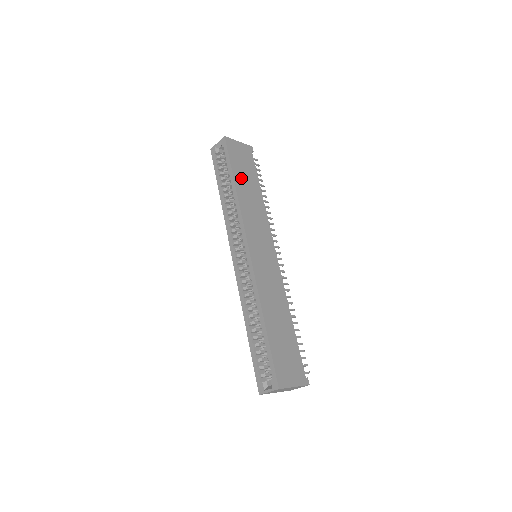
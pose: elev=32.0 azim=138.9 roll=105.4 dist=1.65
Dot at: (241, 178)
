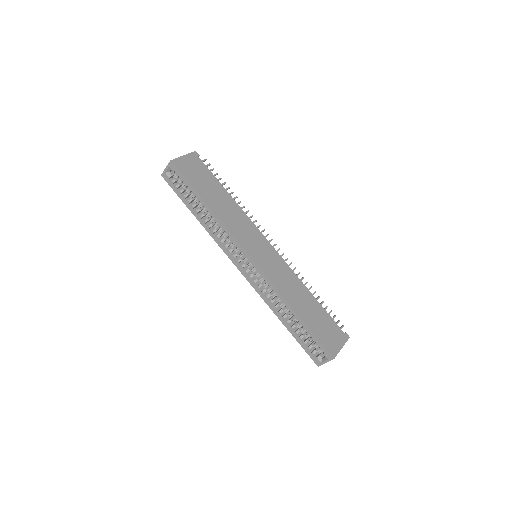
Dot at: (207, 194)
